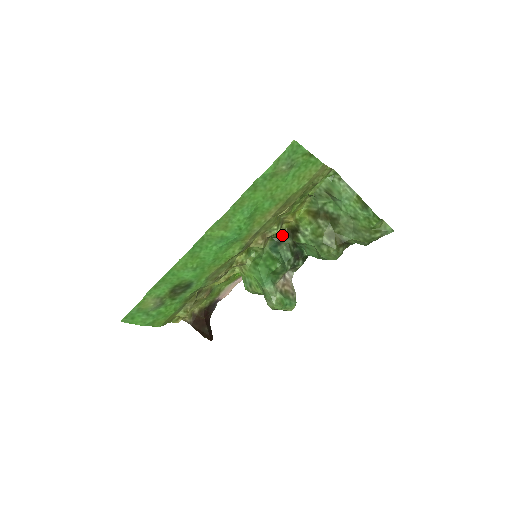
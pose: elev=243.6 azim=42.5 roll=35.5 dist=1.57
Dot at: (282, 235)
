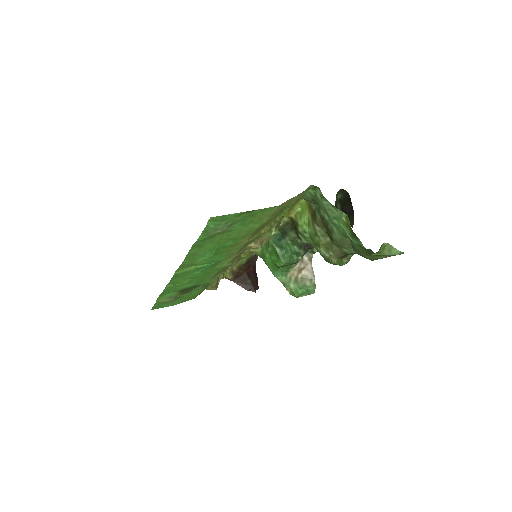
Dot at: (285, 227)
